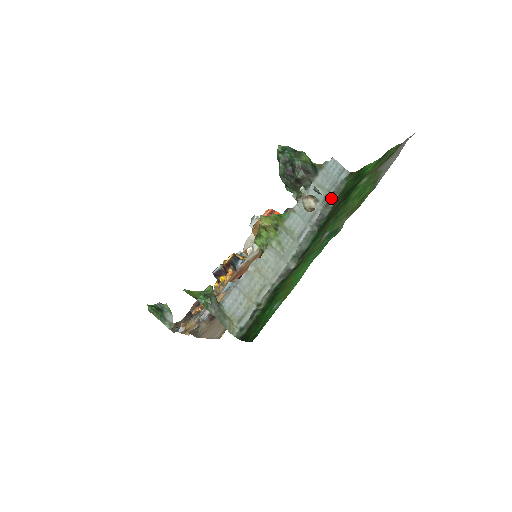
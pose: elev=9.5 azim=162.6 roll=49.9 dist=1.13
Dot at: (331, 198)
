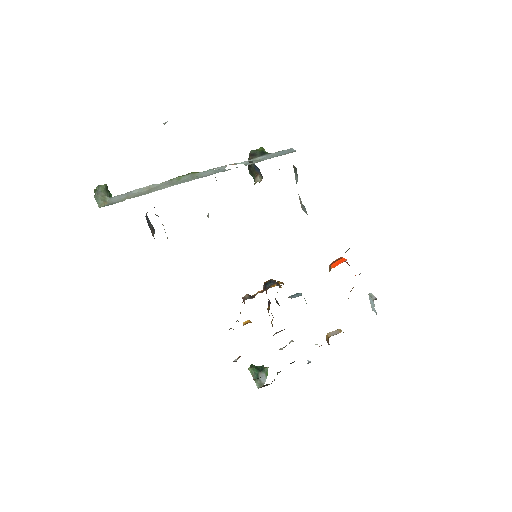
Dot at: (256, 162)
